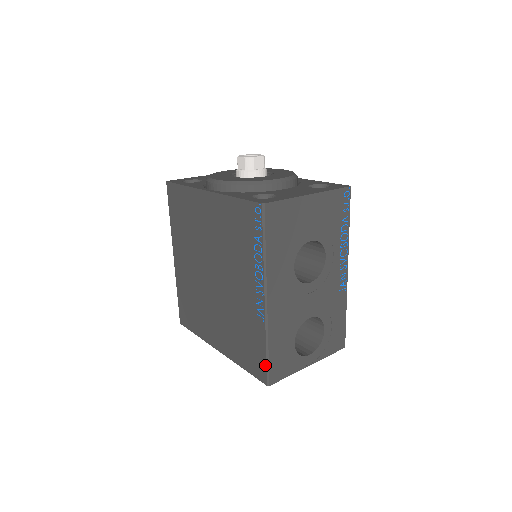
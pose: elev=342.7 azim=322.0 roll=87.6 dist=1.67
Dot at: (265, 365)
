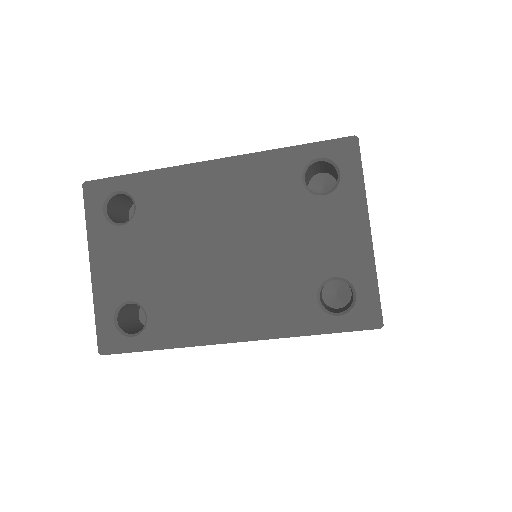
Dot at: occluded
